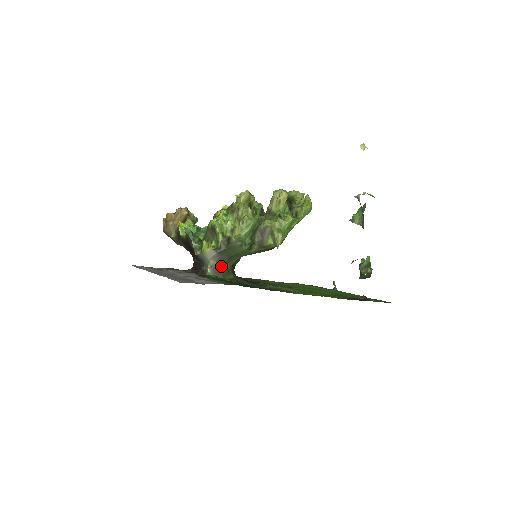
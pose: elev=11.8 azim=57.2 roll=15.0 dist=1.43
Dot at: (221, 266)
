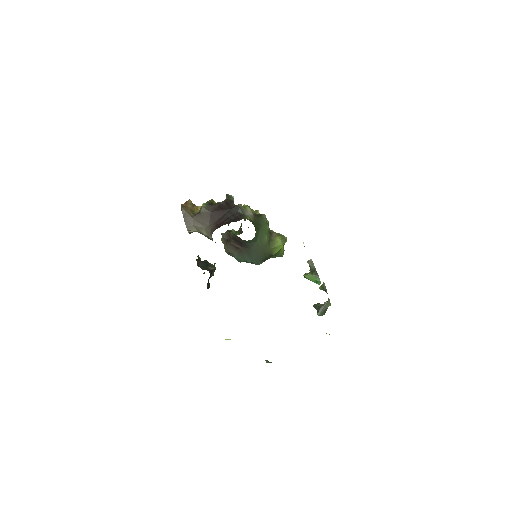
Dot at: (254, 225)
